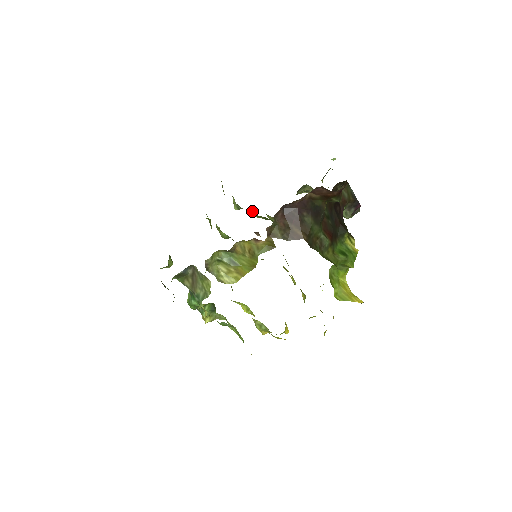
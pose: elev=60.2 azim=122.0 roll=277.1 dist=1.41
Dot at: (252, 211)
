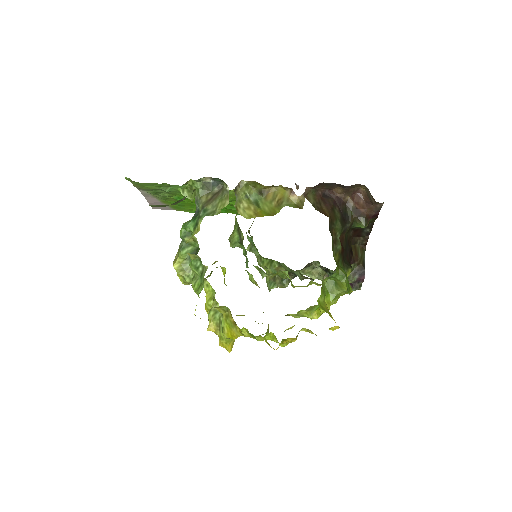
Dot at: (260, 258)
